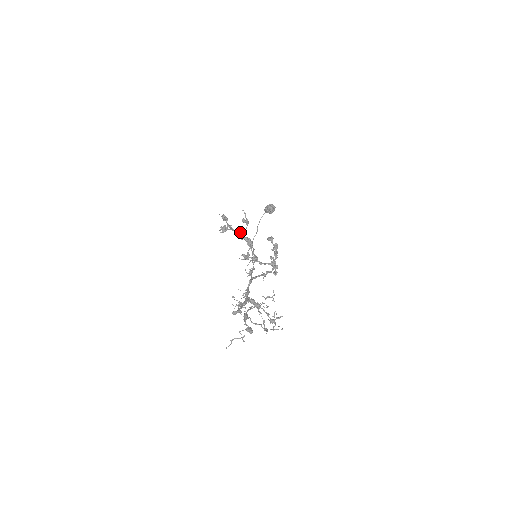
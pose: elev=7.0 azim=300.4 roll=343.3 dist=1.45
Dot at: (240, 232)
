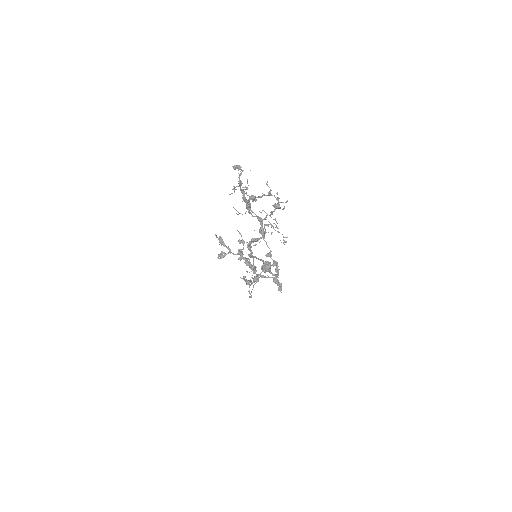
Dot at: (238, 252)
